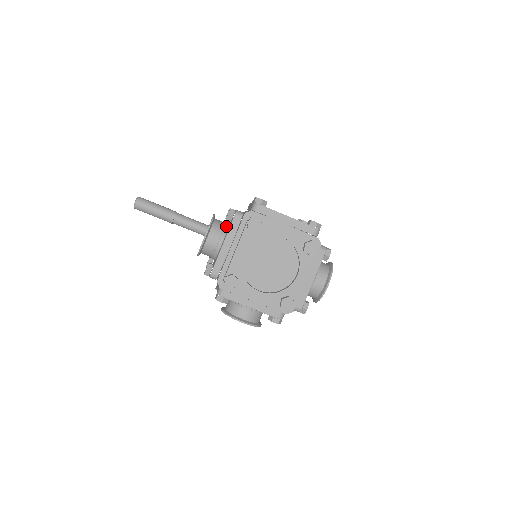
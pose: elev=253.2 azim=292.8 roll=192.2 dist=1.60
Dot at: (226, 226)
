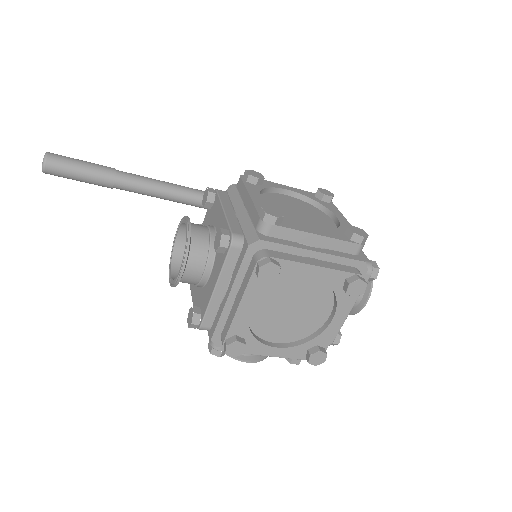
Dot at: (212, 243)
